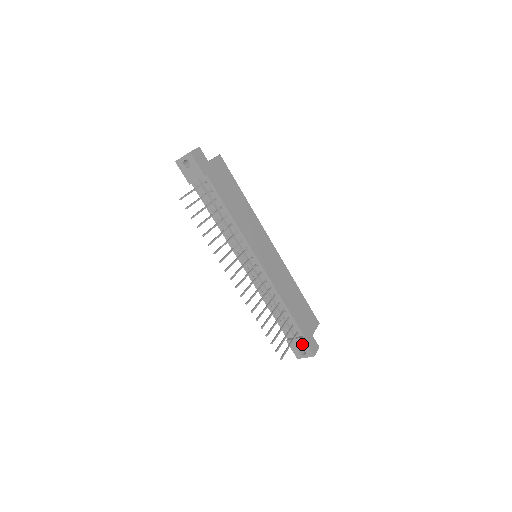
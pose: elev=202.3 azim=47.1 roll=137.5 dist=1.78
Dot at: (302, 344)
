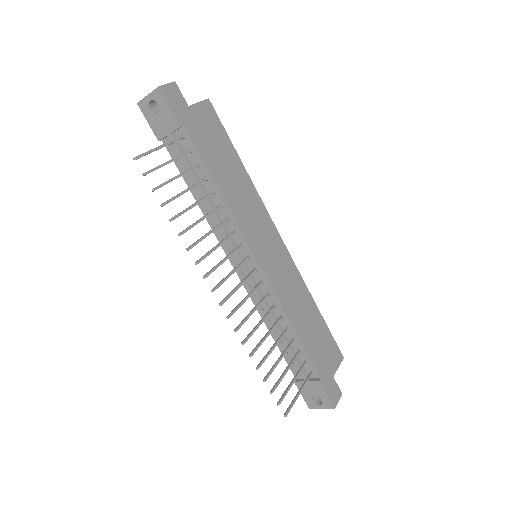
Dot at: (317, 389)
